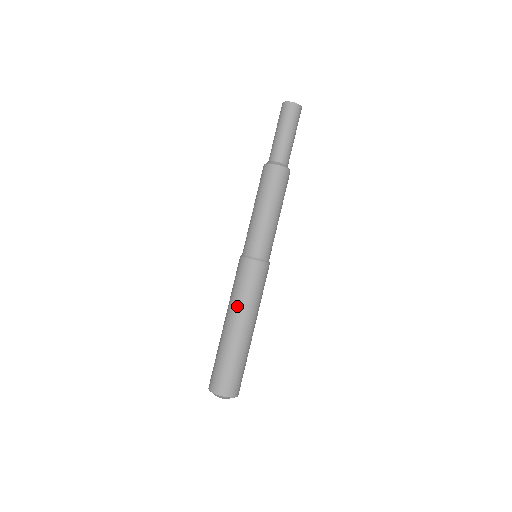
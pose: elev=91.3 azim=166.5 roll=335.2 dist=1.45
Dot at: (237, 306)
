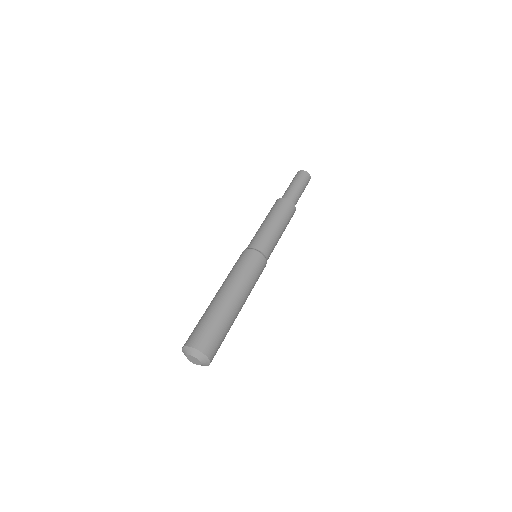
Dot at: occluded
